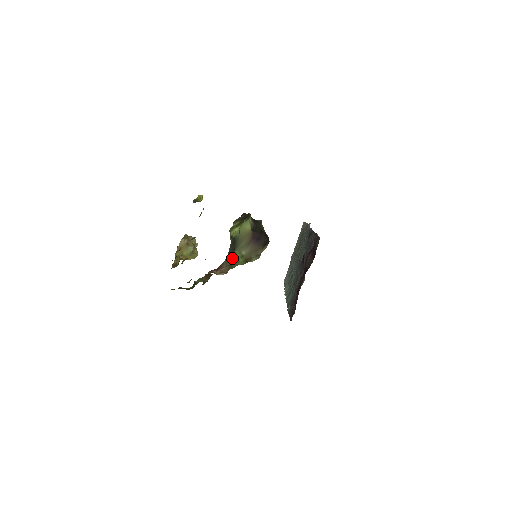
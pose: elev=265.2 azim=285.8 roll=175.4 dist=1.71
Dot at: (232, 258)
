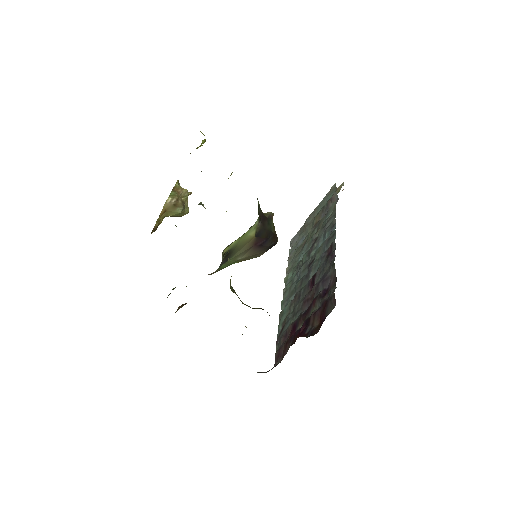
Dot at: (223, 266)
